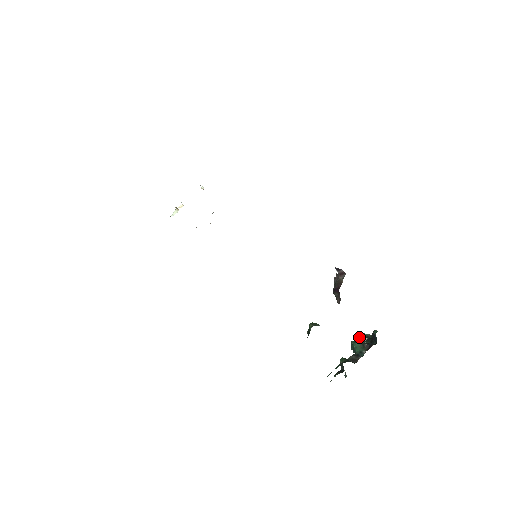
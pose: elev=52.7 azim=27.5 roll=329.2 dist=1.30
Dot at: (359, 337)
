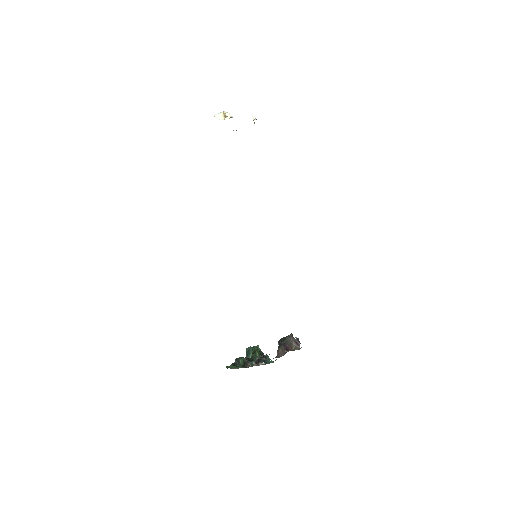
Dot at: (256, 347)
